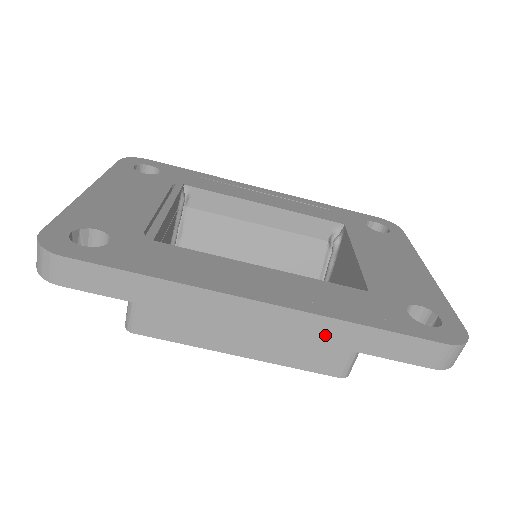
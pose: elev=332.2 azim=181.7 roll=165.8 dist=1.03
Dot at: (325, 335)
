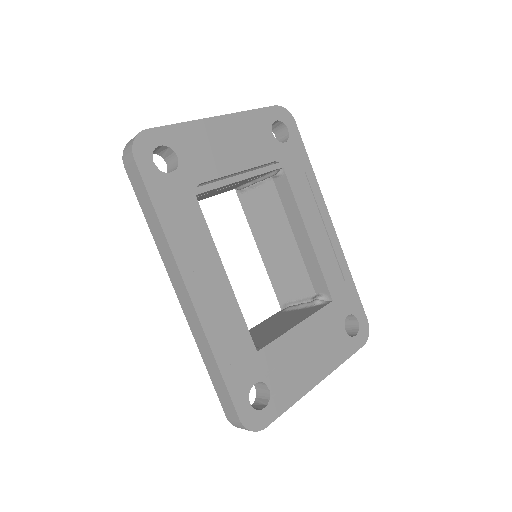
Dot at: (200, 341)
